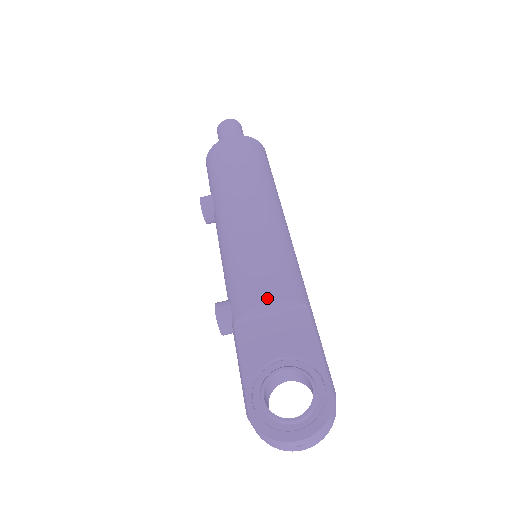
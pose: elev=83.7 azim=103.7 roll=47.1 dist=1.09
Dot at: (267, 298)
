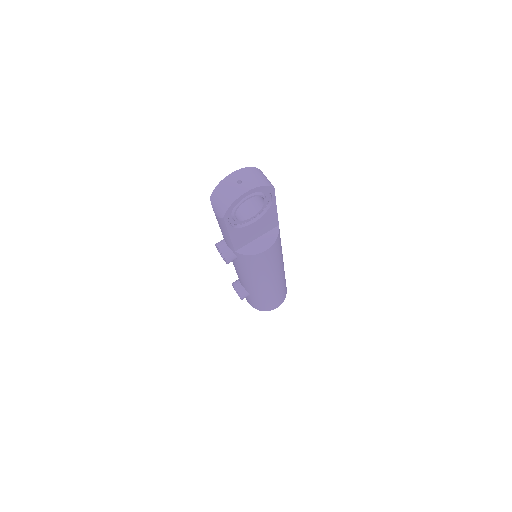
Dot at: occluded
